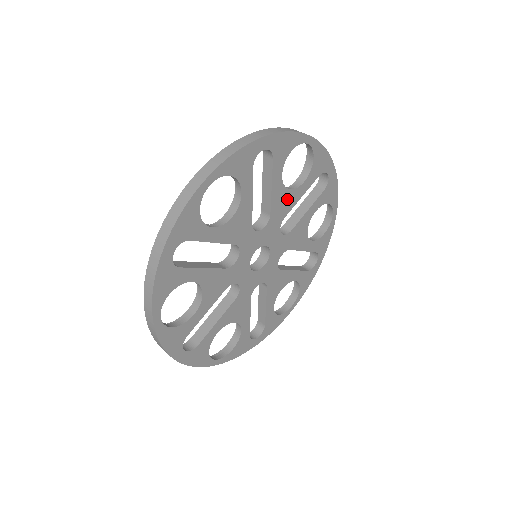
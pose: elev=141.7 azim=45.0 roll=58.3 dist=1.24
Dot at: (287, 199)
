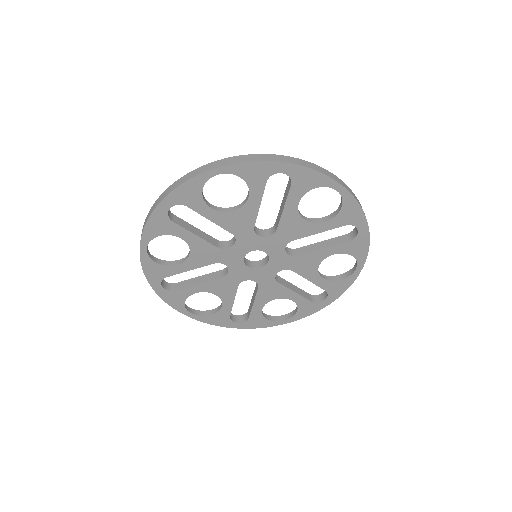
Dot at: (241, 216)
